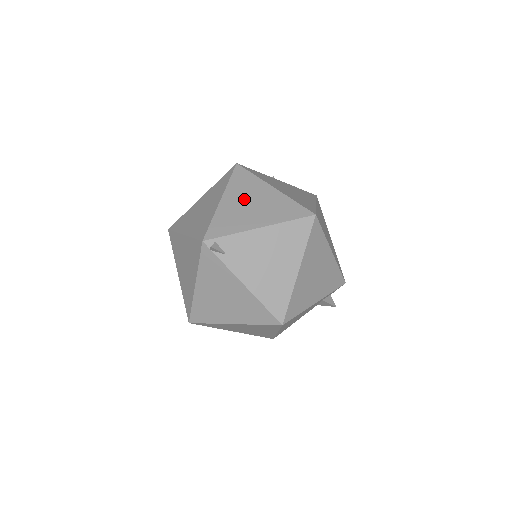
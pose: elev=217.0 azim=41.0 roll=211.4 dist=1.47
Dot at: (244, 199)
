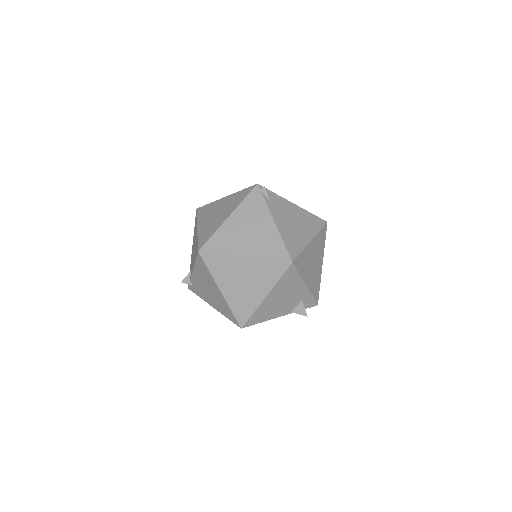
Dot at: occluded
